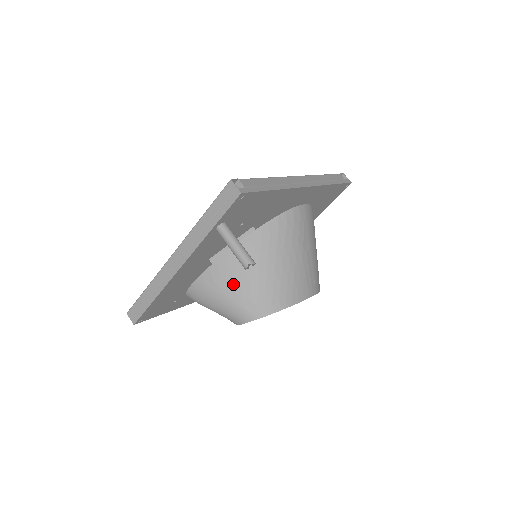
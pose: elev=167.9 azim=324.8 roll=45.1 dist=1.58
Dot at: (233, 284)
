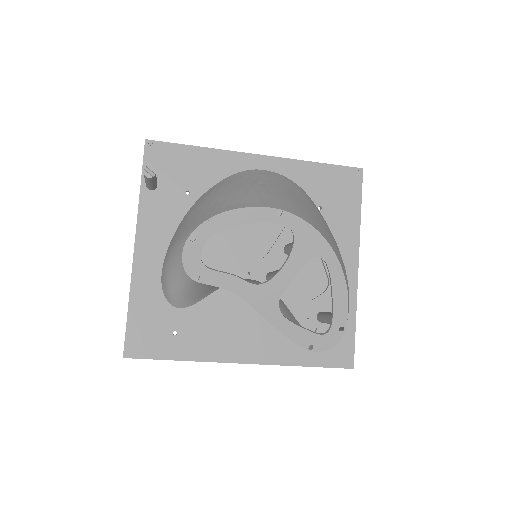
Dot at: (177, 234)
